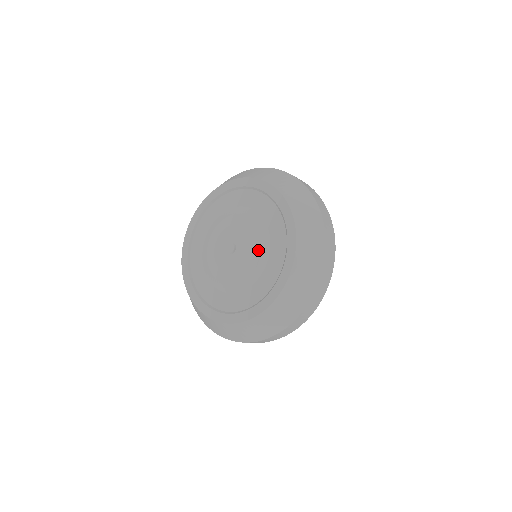
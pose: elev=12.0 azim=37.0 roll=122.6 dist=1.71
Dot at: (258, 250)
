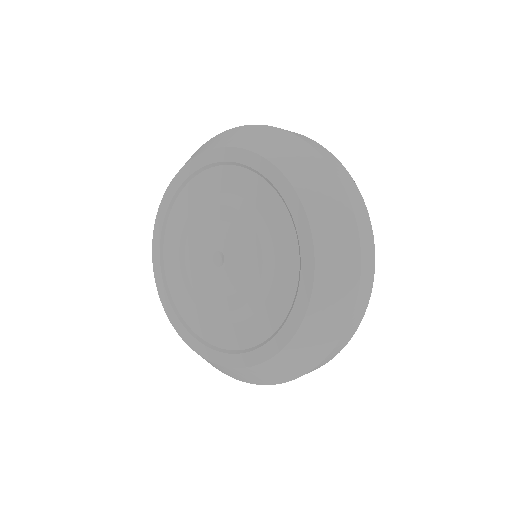
Dot at: (254, 280)
